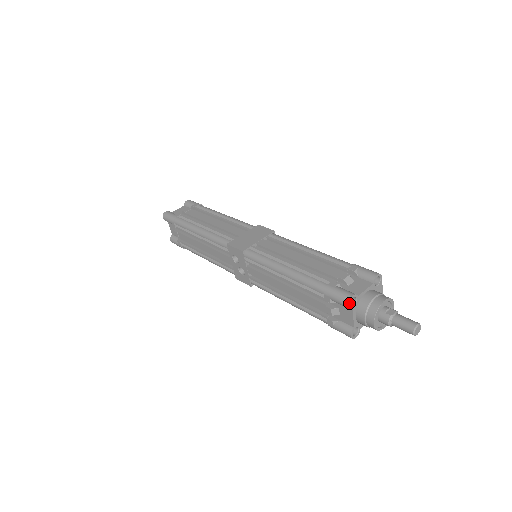
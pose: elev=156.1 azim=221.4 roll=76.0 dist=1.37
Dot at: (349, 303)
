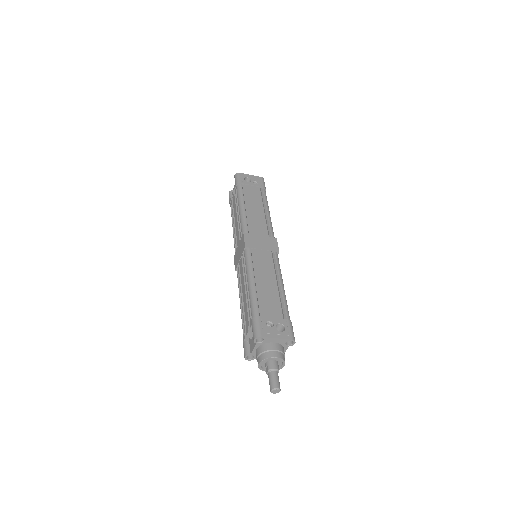
Dot at: (247, 359)
